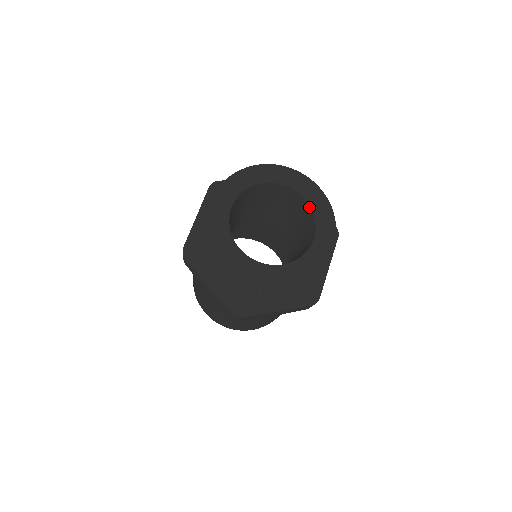
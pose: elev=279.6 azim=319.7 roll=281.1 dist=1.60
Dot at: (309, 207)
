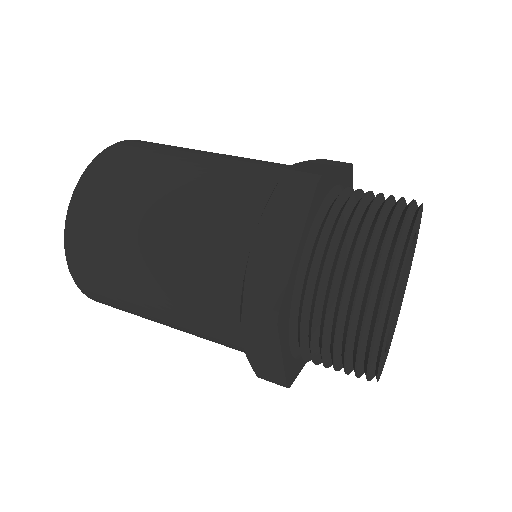
Dot at: (396, 312)
